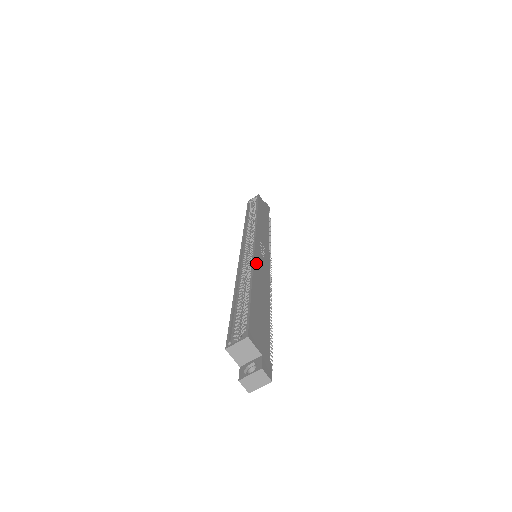
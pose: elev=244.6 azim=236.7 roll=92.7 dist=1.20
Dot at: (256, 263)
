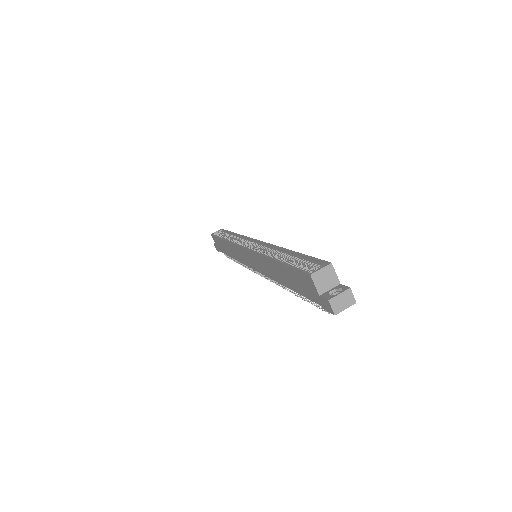
Dot at: occluded
